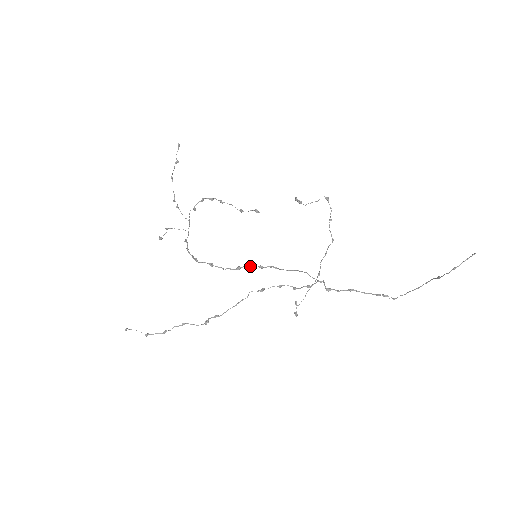
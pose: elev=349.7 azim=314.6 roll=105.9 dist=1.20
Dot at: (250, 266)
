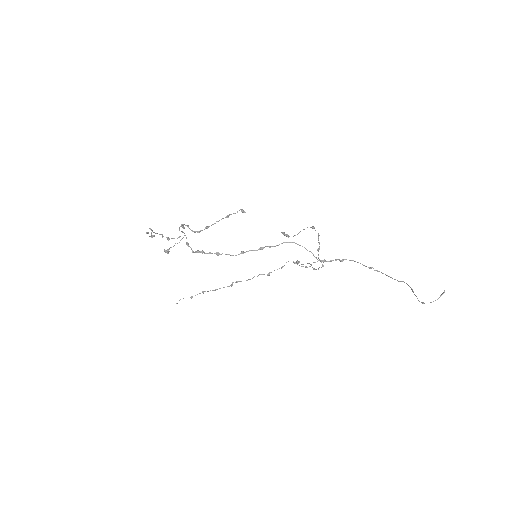
Dot at: occluded
